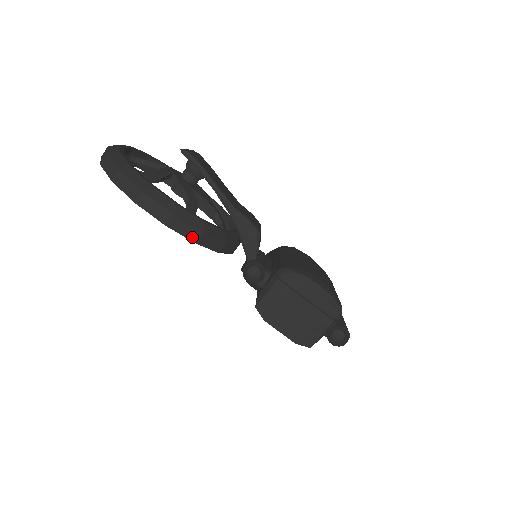
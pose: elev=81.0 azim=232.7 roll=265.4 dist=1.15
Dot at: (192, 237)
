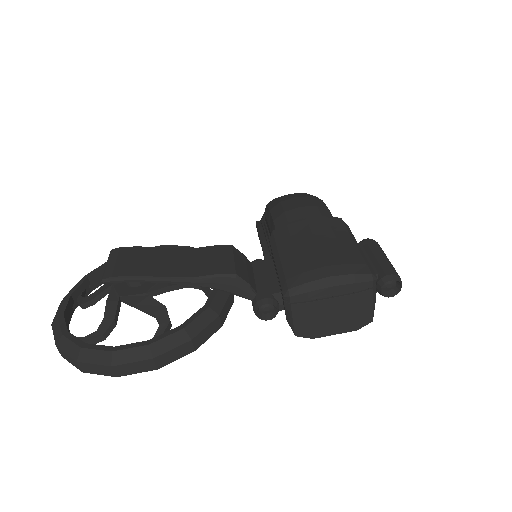
Dot at: (187, 351)
